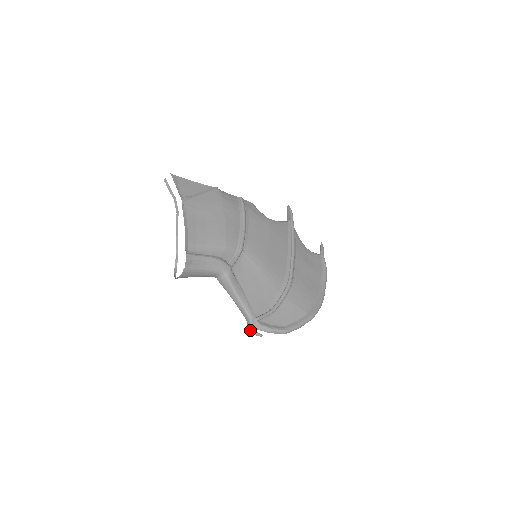
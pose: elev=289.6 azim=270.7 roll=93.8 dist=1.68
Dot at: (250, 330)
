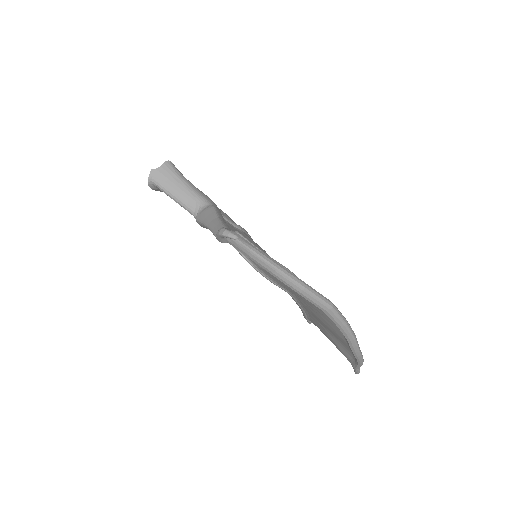
Dot at: (219, 231)
